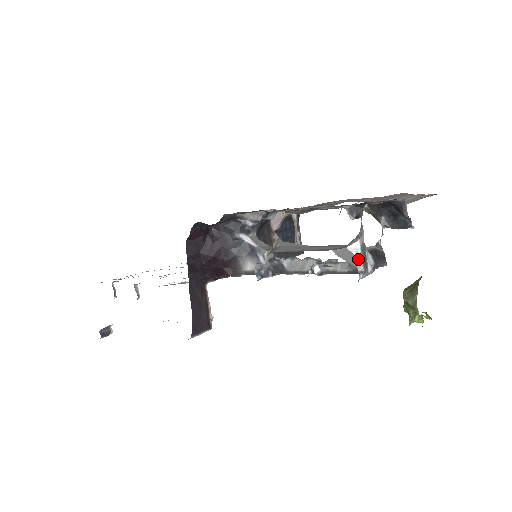
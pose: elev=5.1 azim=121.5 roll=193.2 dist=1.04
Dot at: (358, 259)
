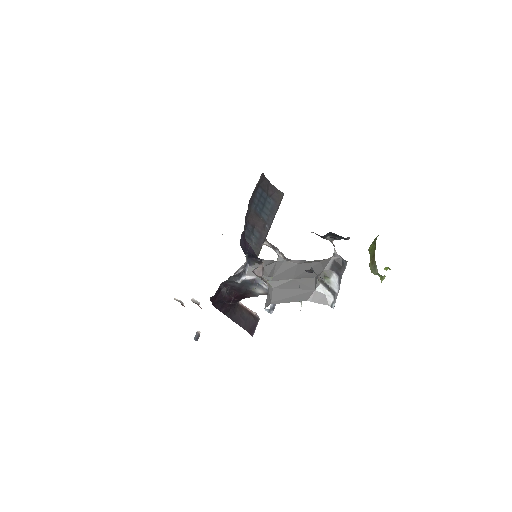
Dot at: (326, 295)
